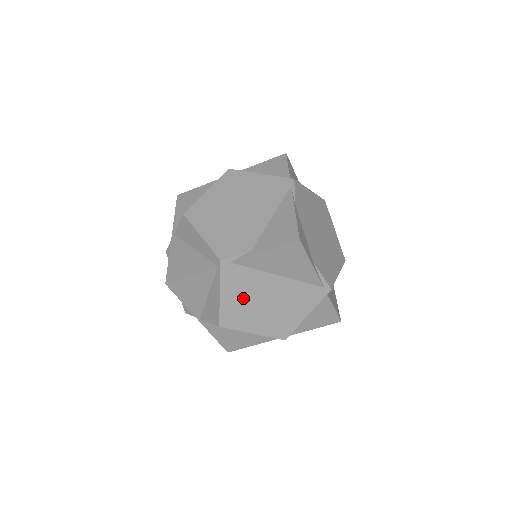
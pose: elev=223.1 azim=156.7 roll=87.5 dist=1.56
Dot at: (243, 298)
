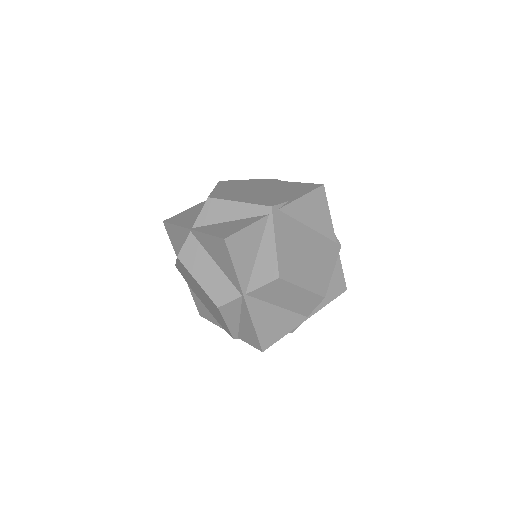
Dot at: (291, 248)
